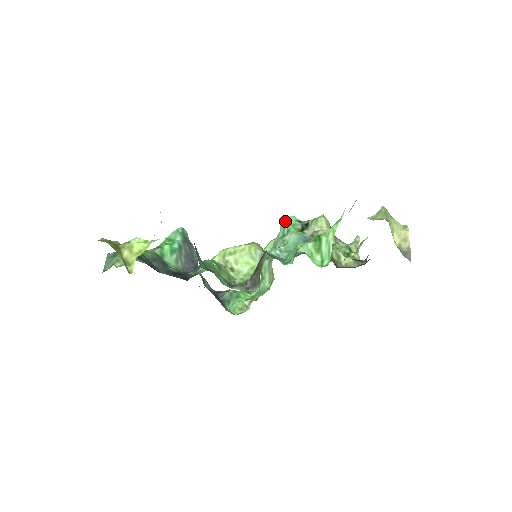
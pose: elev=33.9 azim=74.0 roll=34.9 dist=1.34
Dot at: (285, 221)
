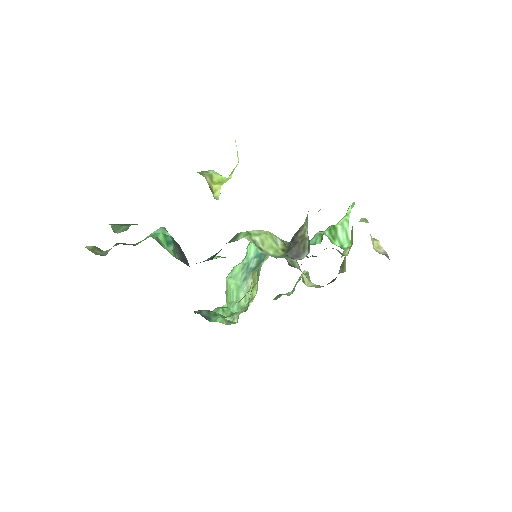
Dot at: occluded
